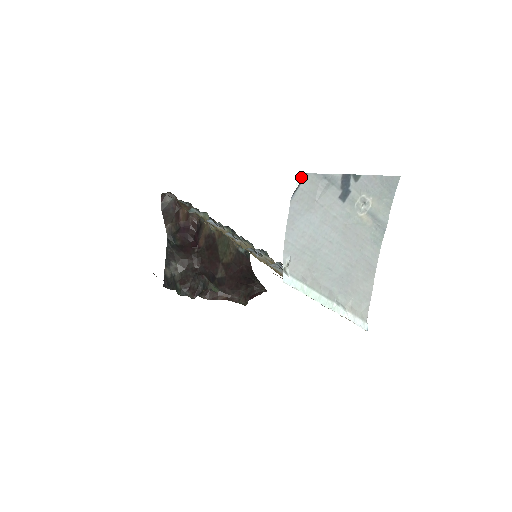
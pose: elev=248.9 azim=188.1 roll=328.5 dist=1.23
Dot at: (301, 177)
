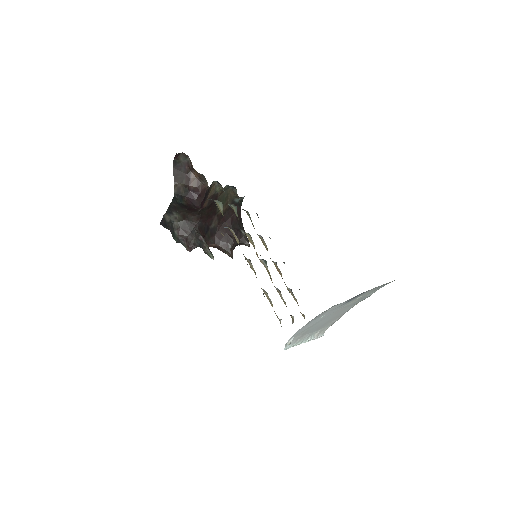
Dot at: occluded
